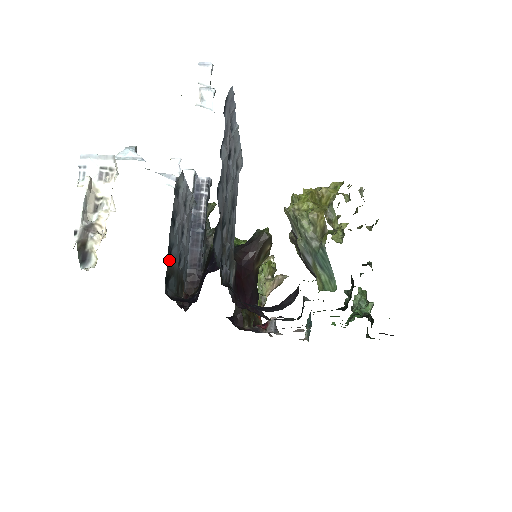
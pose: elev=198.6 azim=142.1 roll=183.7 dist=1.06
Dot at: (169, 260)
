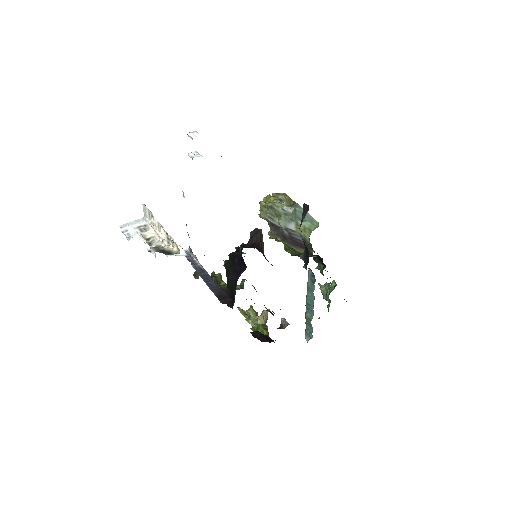
Dot at: occluded
